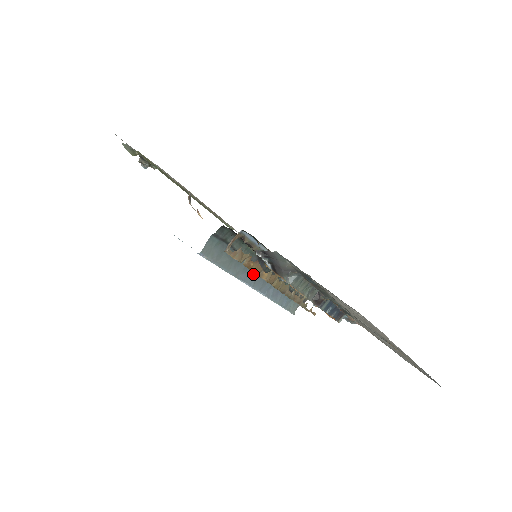
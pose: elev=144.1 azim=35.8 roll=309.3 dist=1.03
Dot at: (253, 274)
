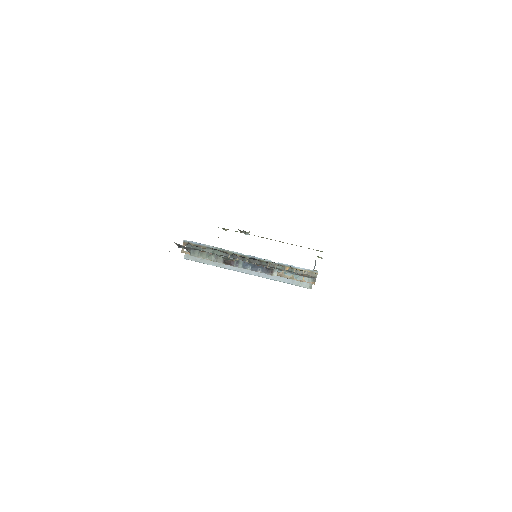
Dot at: occluded
